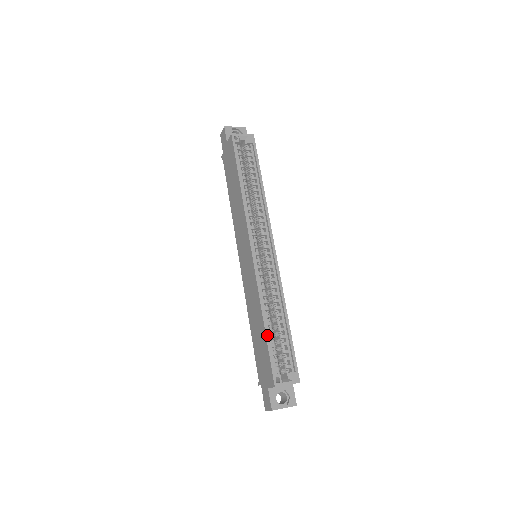
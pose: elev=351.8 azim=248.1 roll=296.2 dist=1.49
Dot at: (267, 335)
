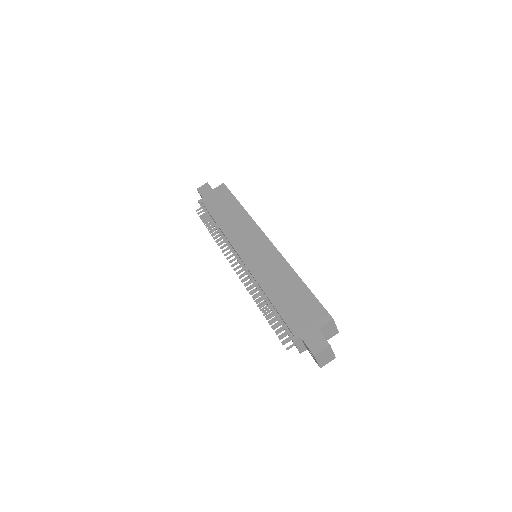
Dot at: (307, 287)
